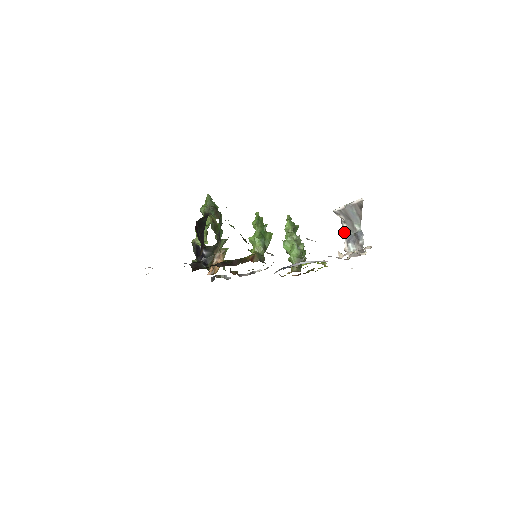
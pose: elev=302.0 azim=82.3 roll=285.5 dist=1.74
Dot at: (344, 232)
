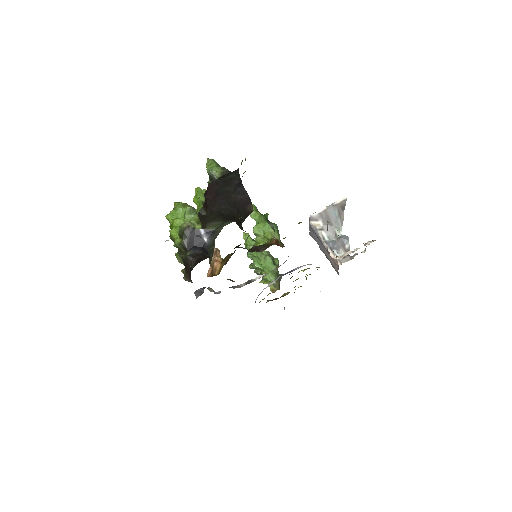
Dot at: (323, 240)
